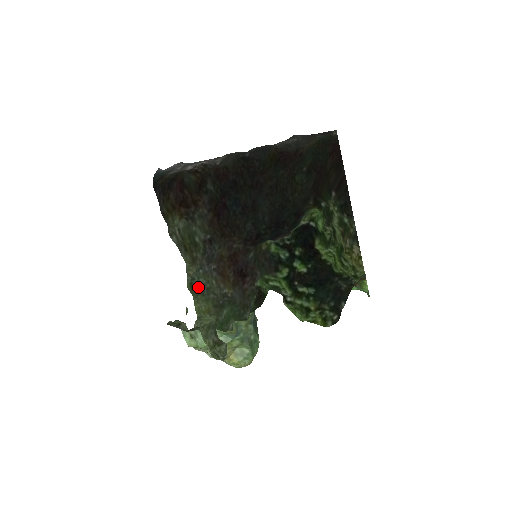
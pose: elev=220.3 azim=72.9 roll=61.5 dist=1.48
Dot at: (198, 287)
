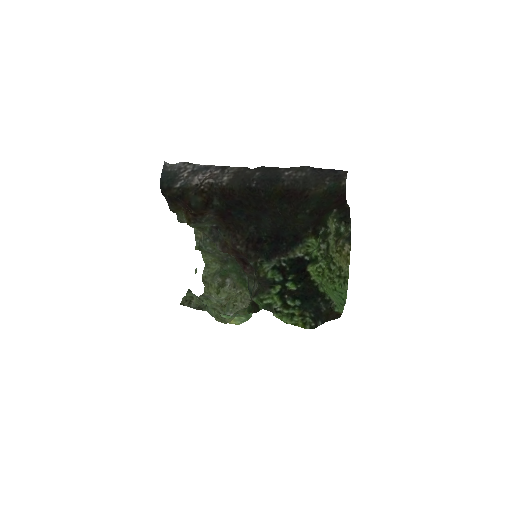
Dot at: (205, 251)
